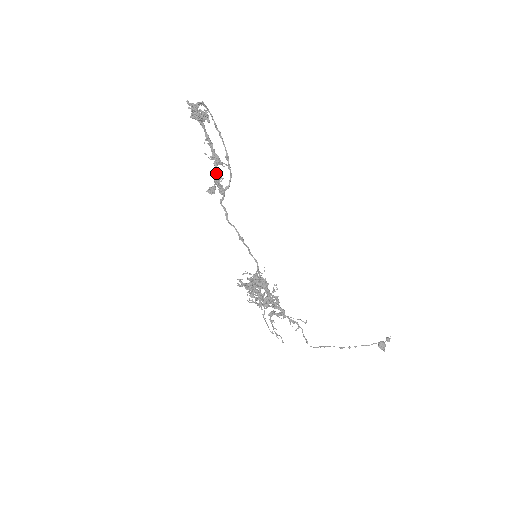
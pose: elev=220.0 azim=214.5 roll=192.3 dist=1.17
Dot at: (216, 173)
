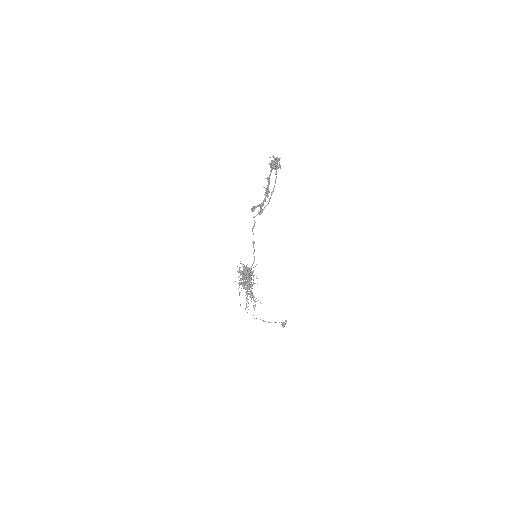
Dot at: (264, 201)
